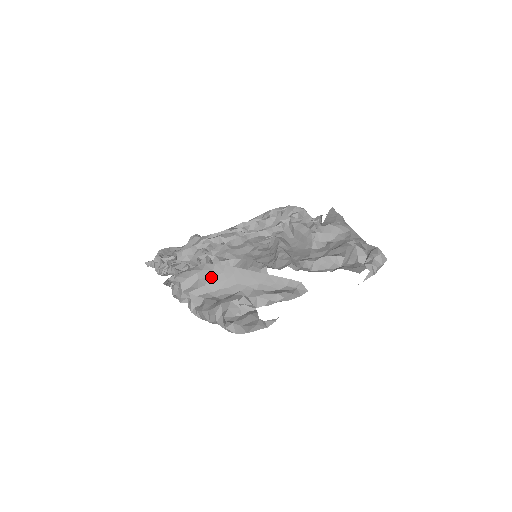
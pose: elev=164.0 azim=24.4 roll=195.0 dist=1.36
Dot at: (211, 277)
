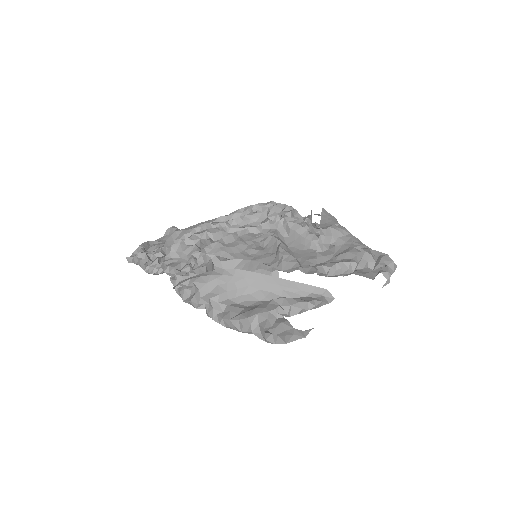
Dot at: (232, 283)
